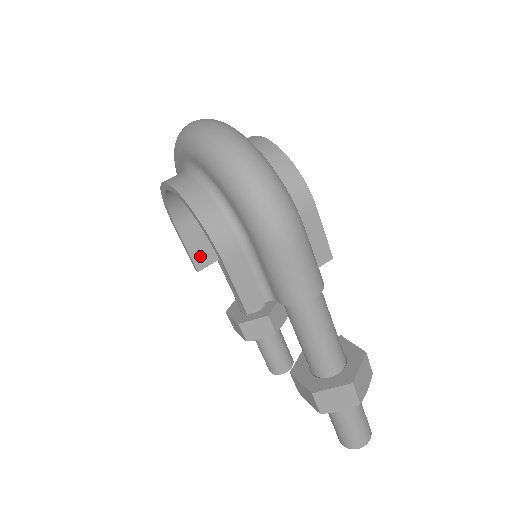
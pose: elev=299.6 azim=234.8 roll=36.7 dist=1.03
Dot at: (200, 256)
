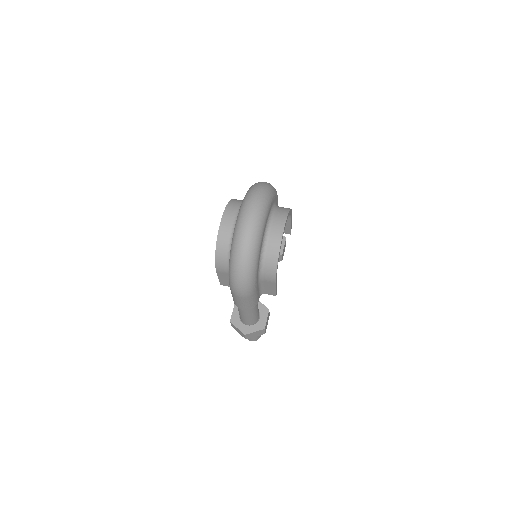
Dot at: occluded
